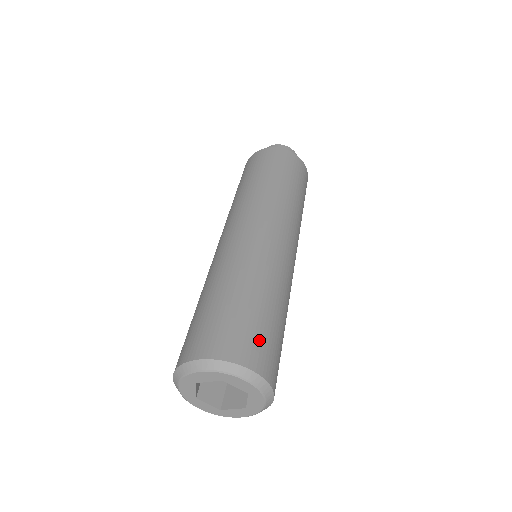
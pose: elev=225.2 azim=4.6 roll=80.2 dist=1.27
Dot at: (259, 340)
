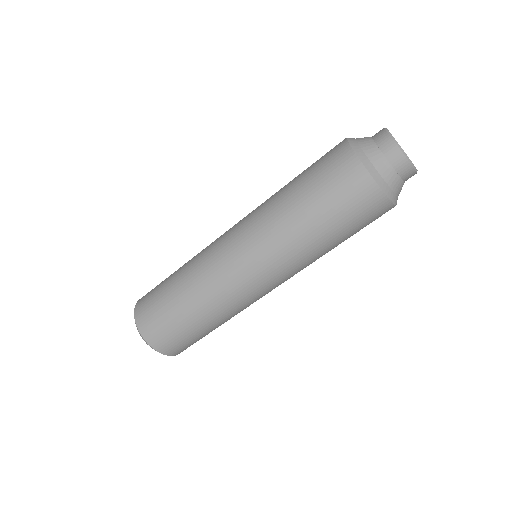
Dot at: (164, 331)
